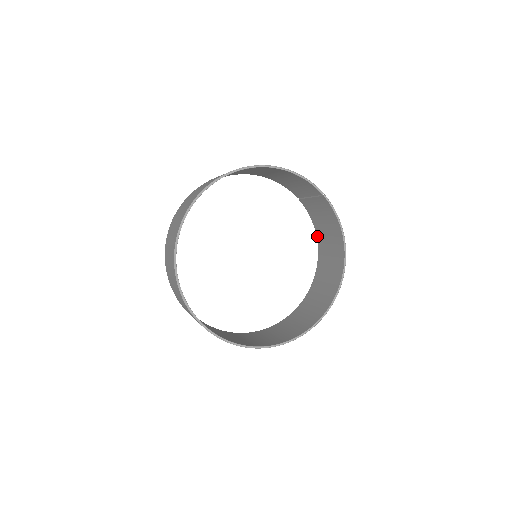
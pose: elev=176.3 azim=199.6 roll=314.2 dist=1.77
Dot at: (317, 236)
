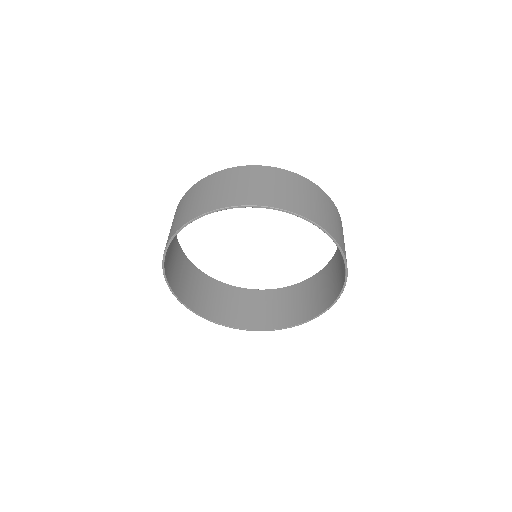
Dot at: (331, 260)
